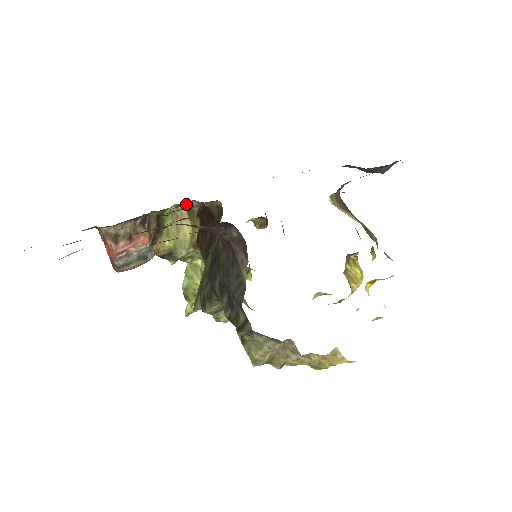
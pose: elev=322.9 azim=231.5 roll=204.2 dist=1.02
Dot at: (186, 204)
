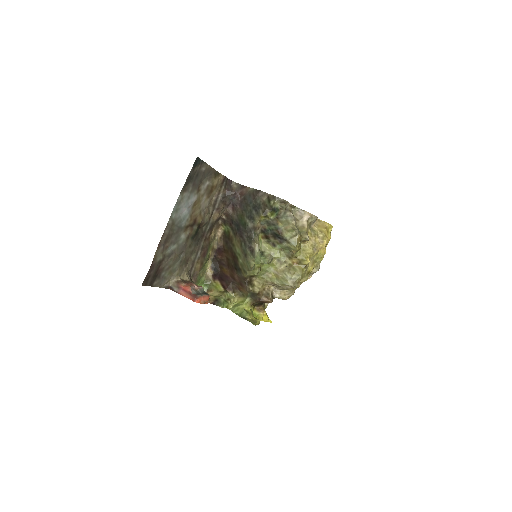
Dot at: (204, 280)
